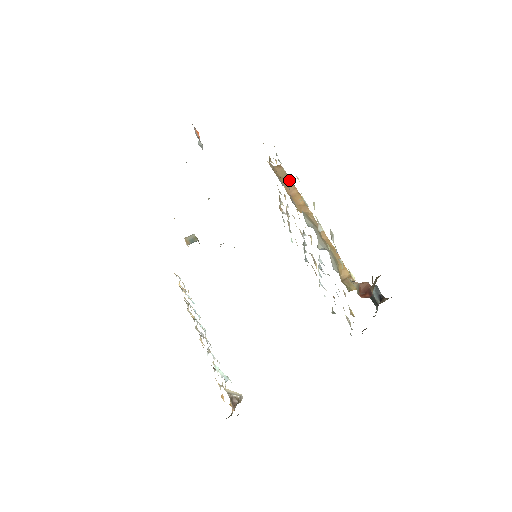
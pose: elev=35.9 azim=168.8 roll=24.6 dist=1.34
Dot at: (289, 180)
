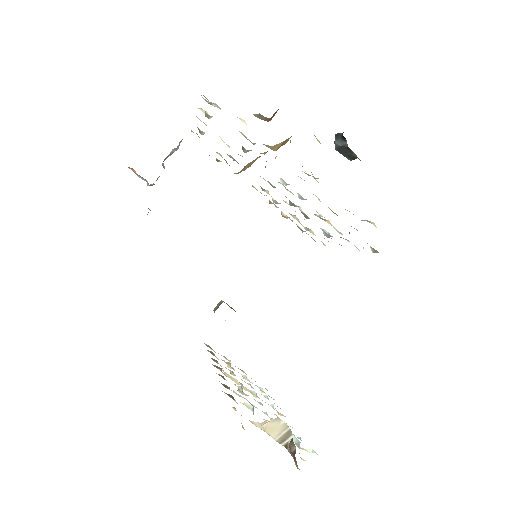
Dot at: (203, 134)
